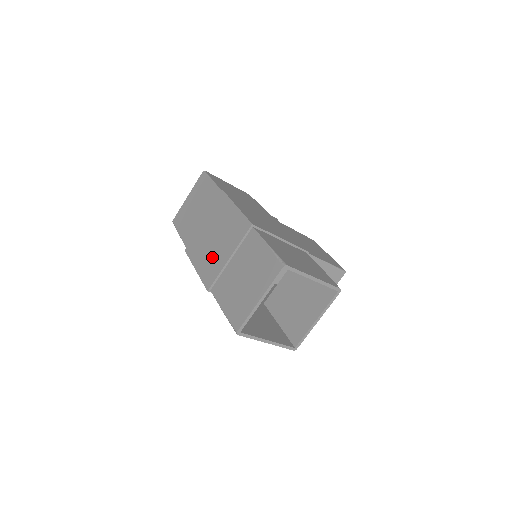
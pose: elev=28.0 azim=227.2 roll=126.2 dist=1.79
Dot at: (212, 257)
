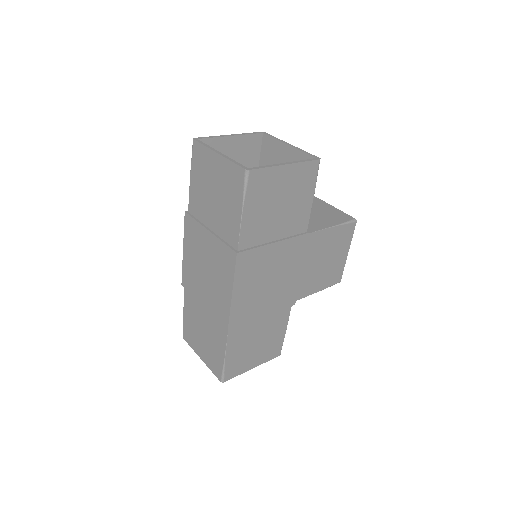
Dot at: (196, 276)
